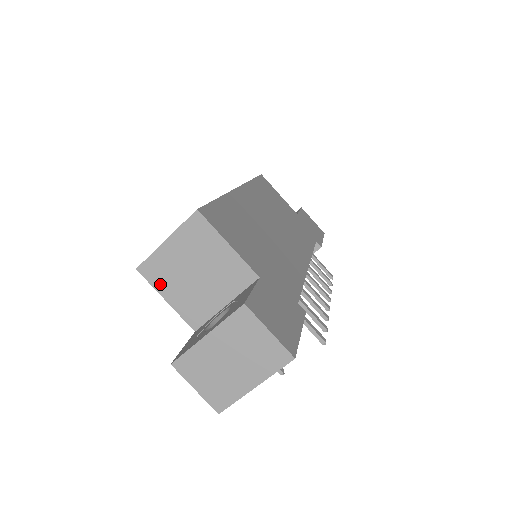
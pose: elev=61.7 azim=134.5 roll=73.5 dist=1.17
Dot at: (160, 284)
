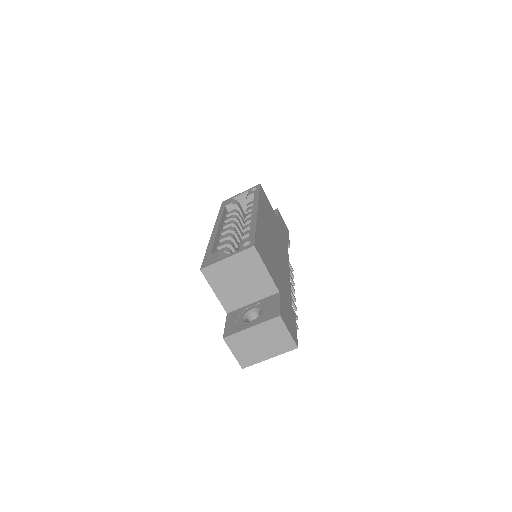
Dot at: (214, 282)
